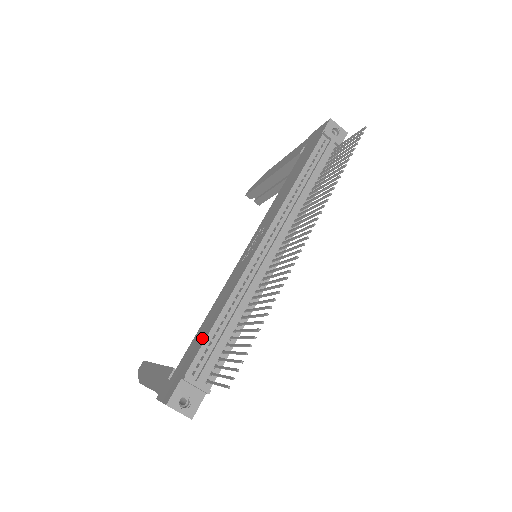
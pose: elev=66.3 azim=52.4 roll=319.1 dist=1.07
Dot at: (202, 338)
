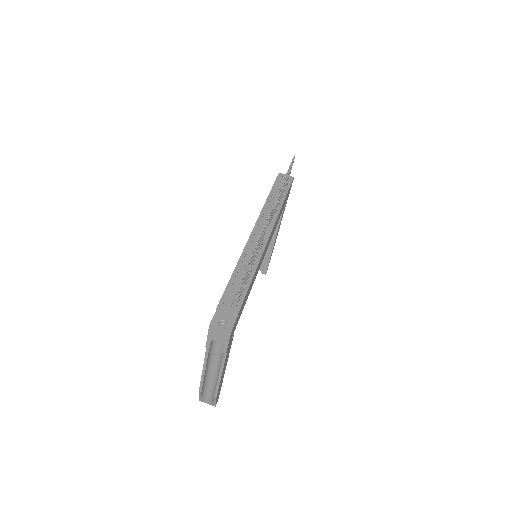
Dot at: occluded
